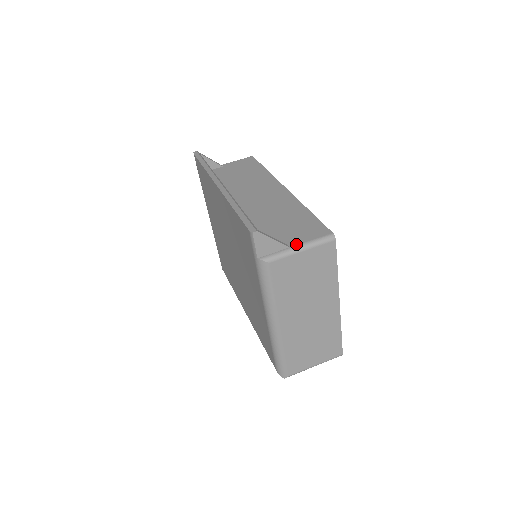
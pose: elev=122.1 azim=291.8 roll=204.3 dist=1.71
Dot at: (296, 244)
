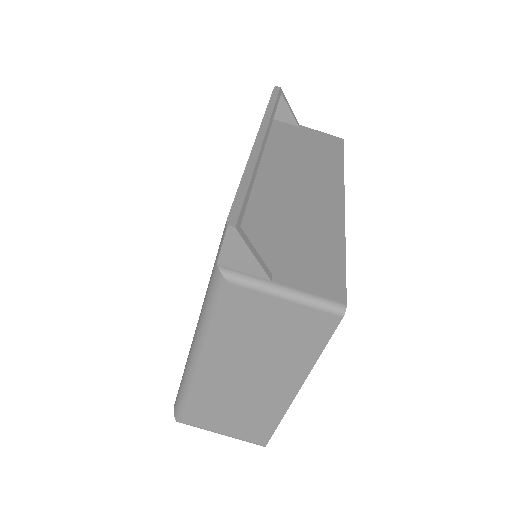
Dot at: (284, 283)
